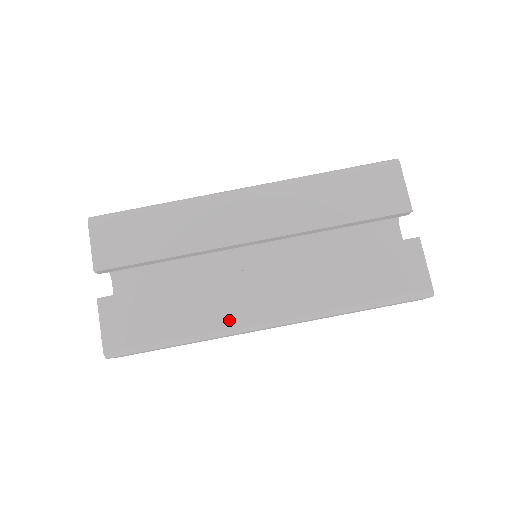
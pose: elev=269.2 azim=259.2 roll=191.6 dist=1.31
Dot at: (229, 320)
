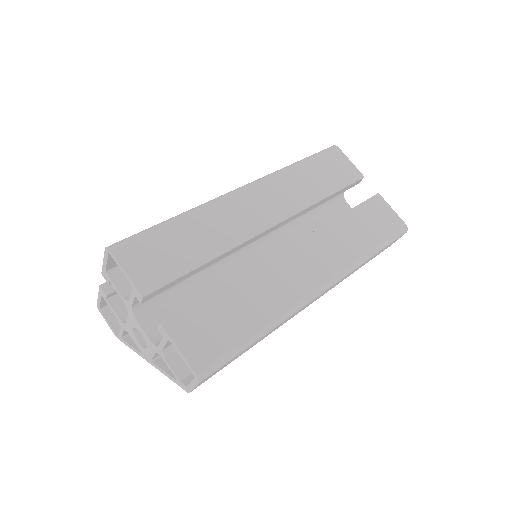
Dot at: (293, 296)
